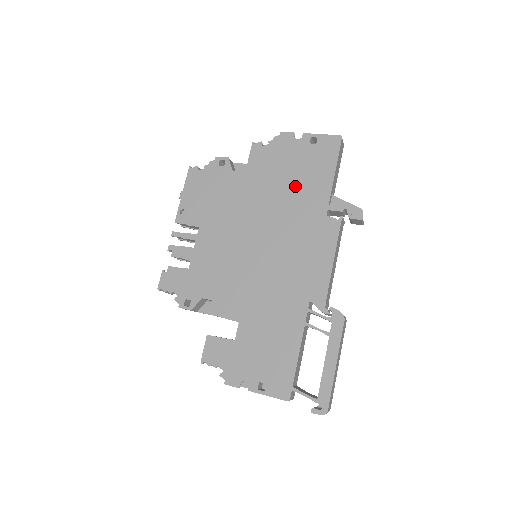
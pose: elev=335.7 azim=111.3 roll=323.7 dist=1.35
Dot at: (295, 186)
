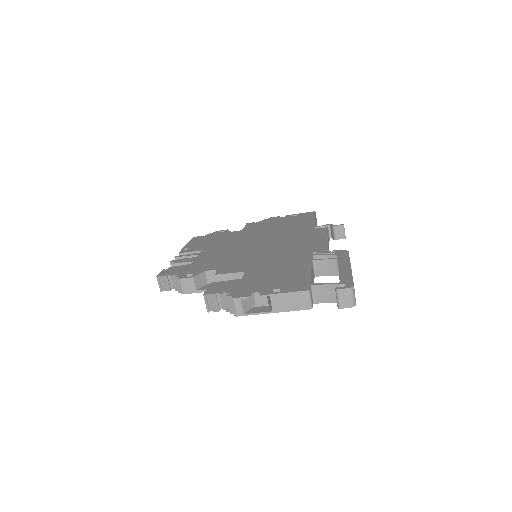
Dot at: (285, 226)
